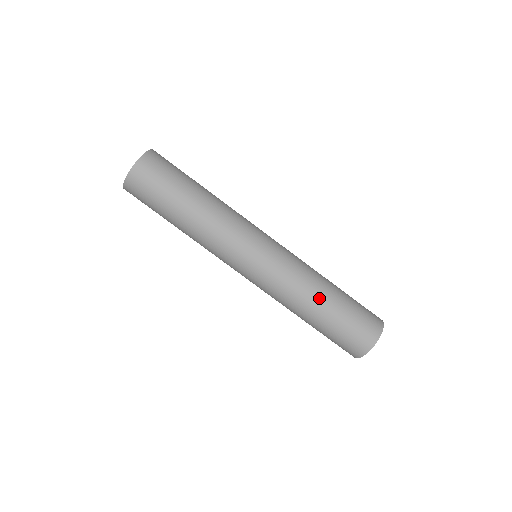
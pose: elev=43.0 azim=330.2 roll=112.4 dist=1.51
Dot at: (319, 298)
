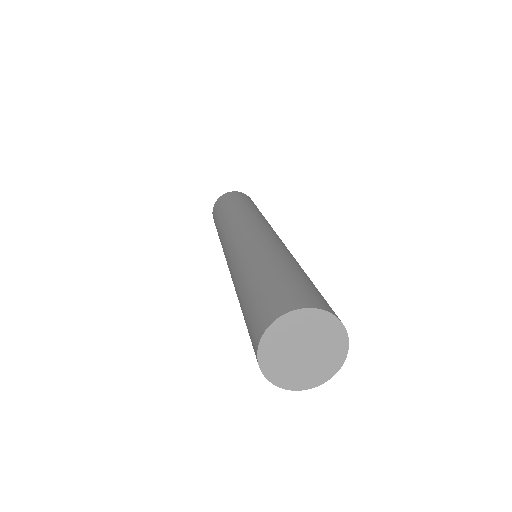
Dot at: (248, 270)
